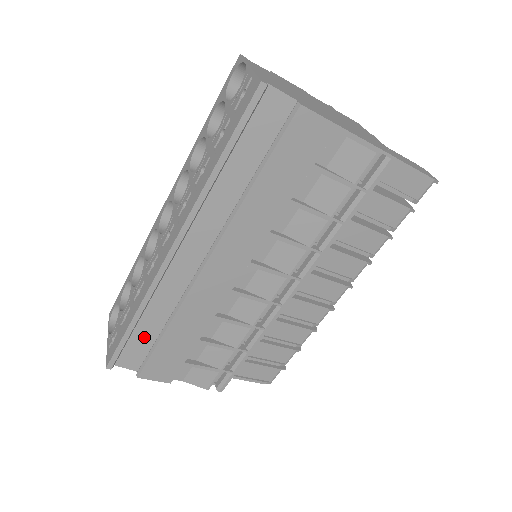
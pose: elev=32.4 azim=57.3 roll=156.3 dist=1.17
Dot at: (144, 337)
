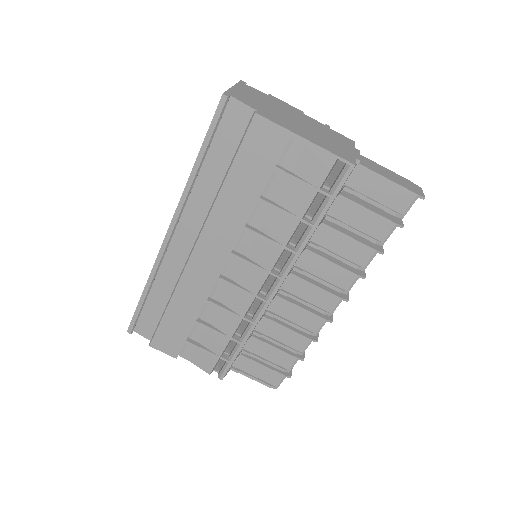
Dot at: (155, 310)
